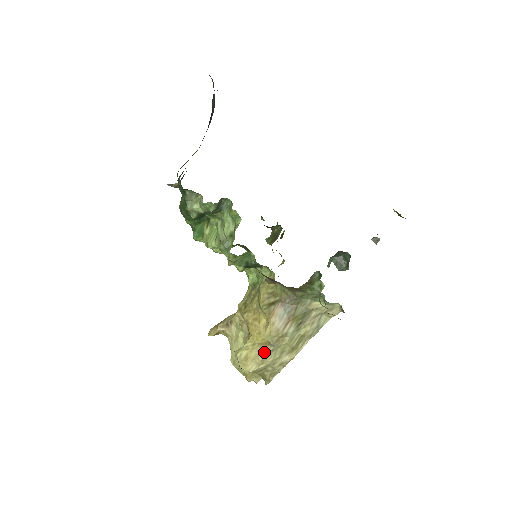
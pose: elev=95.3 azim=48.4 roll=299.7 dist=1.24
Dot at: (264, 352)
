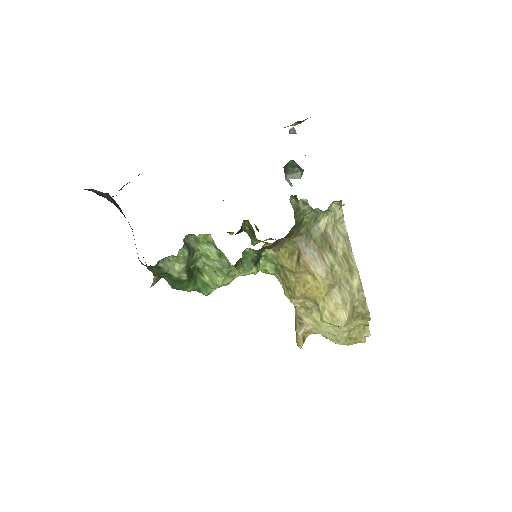
Dot at: (336, 296)
